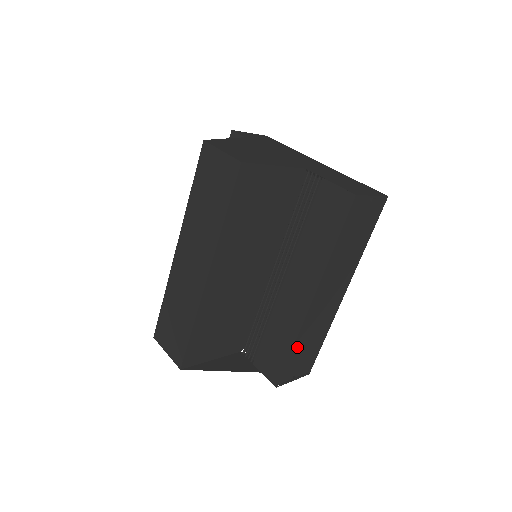
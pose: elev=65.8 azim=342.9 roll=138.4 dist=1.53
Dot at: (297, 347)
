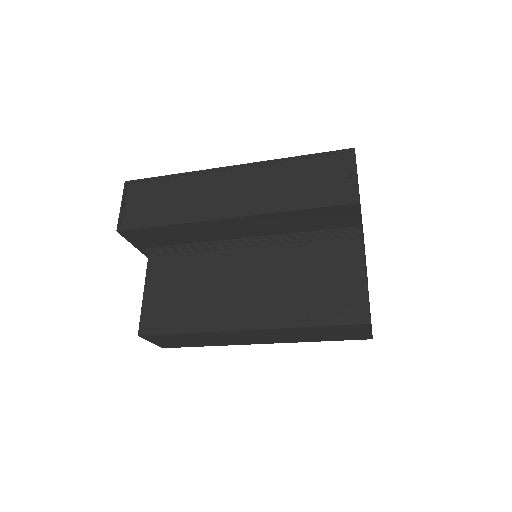
Dot at: occluded
